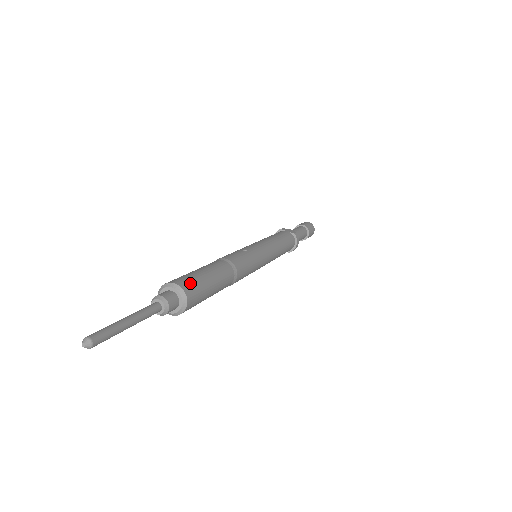
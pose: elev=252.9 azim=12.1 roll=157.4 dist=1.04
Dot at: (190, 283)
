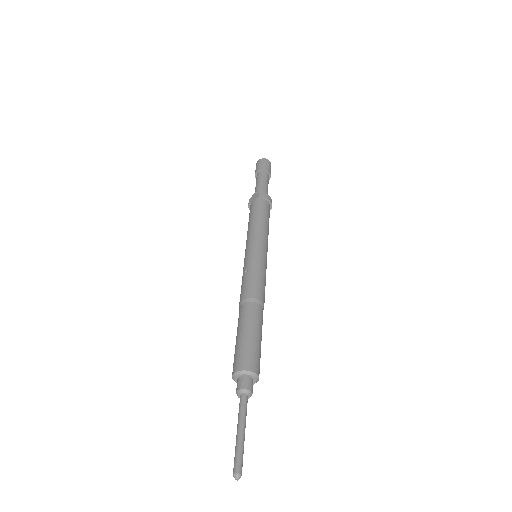
Dot at: (243, 359)
